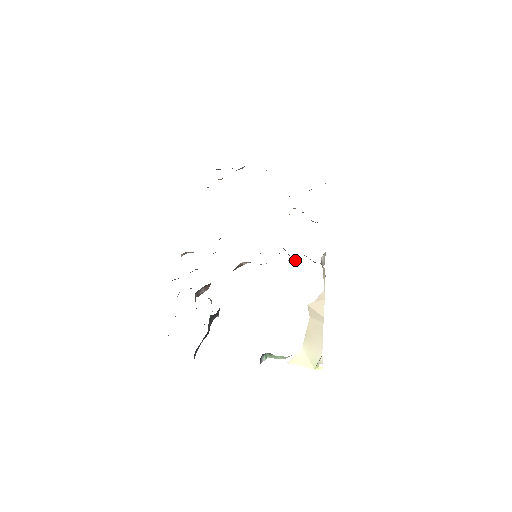
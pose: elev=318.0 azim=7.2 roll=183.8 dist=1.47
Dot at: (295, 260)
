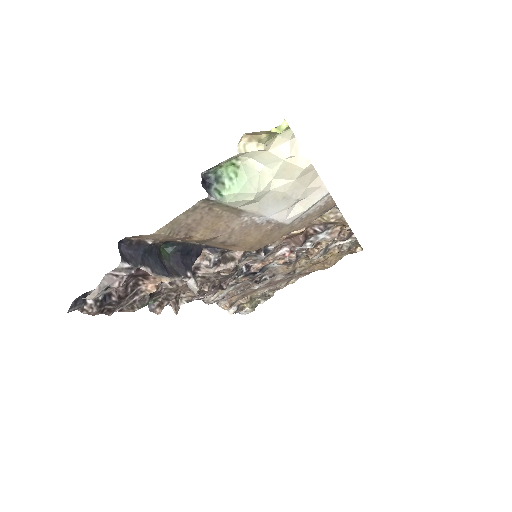
Dot at: occluded
